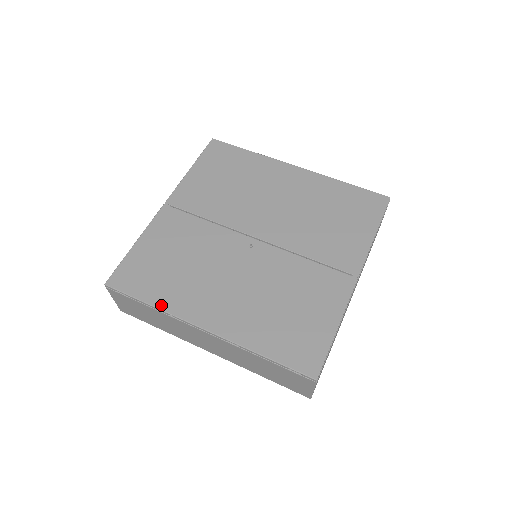
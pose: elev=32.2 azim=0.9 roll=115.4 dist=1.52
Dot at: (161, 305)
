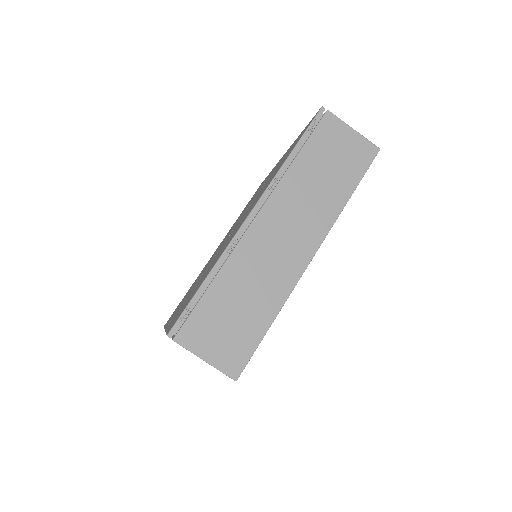
Dot at: (214, 264)
